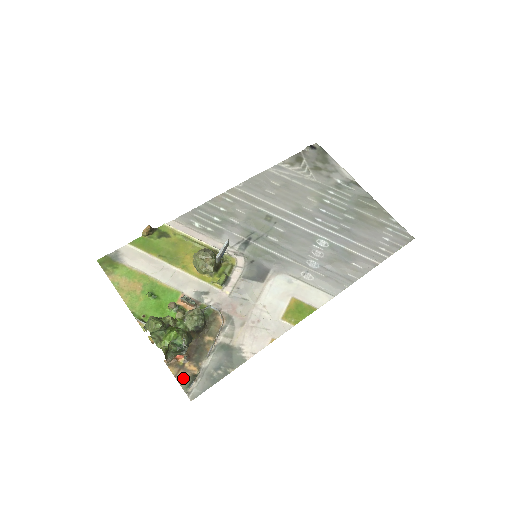
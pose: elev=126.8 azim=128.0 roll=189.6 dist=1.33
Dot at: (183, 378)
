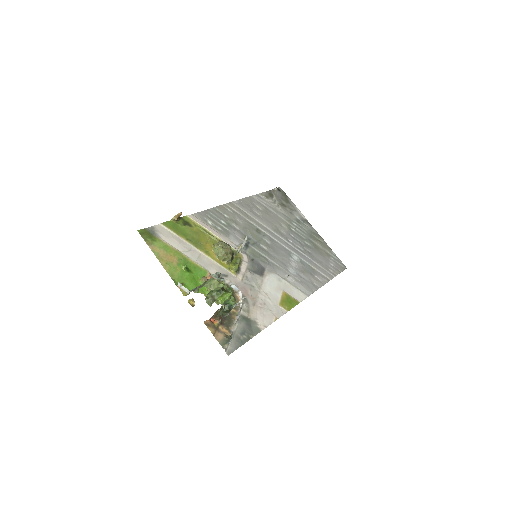
Dot at: (220, 337)
